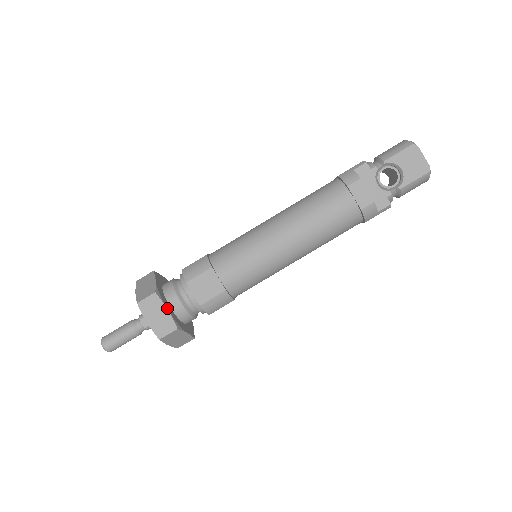
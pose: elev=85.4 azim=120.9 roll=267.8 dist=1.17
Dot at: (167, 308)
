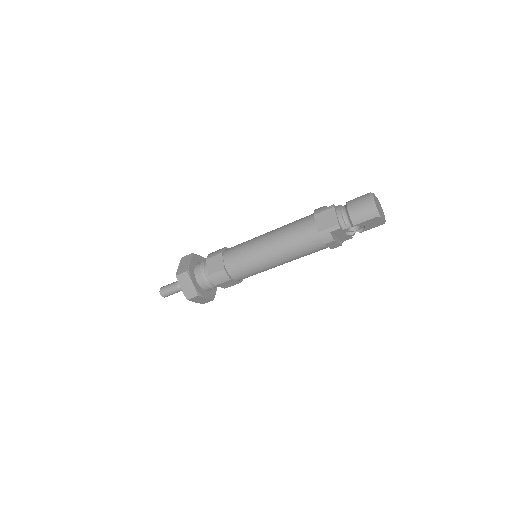
Dot at: (206, 297)
